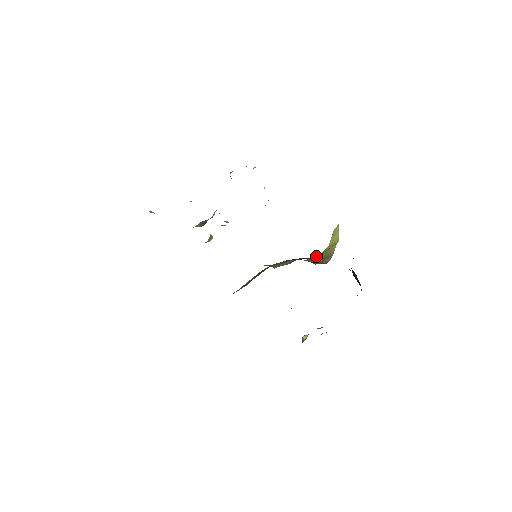
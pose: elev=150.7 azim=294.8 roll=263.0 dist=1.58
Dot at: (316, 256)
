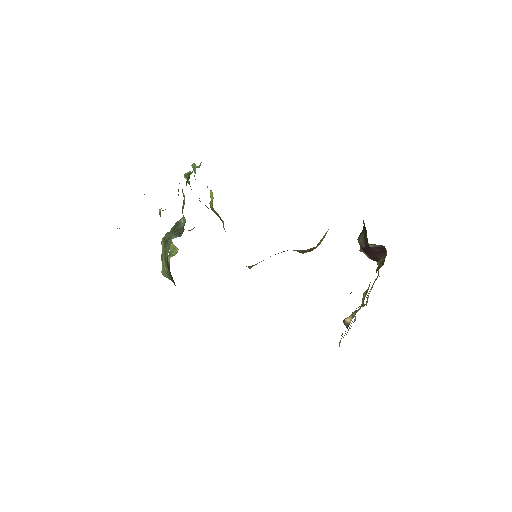
Dot at: occluded
